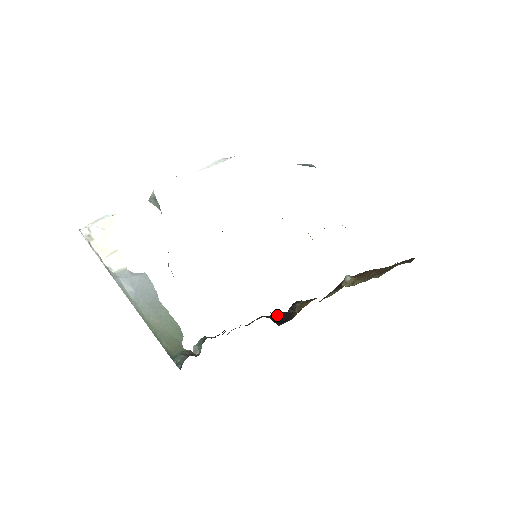
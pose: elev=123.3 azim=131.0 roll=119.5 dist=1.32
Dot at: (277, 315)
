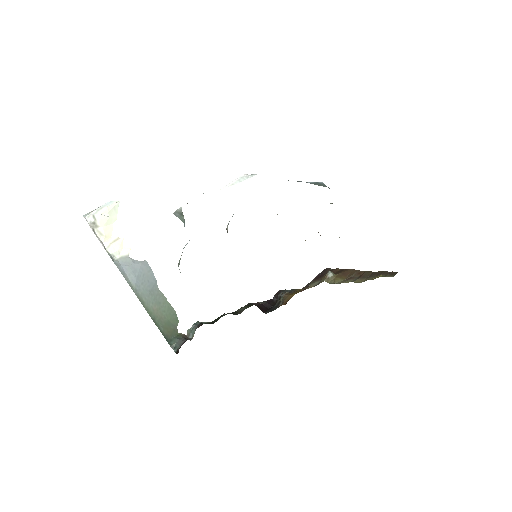
Dot at: (263, 302)
